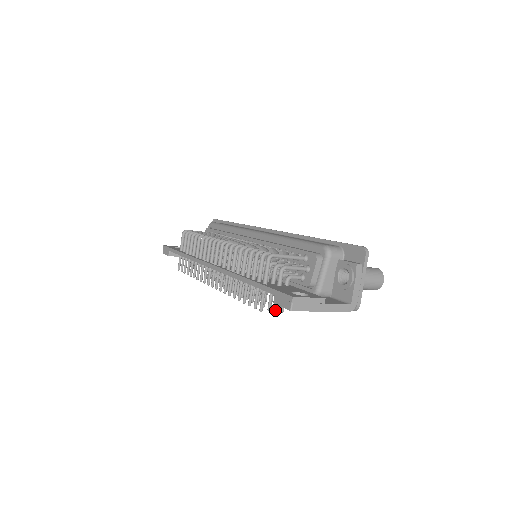
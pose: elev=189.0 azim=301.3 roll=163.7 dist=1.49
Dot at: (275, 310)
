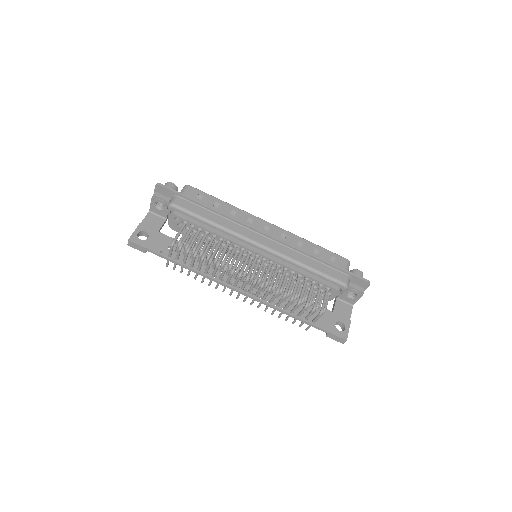
Dot at: occluded
